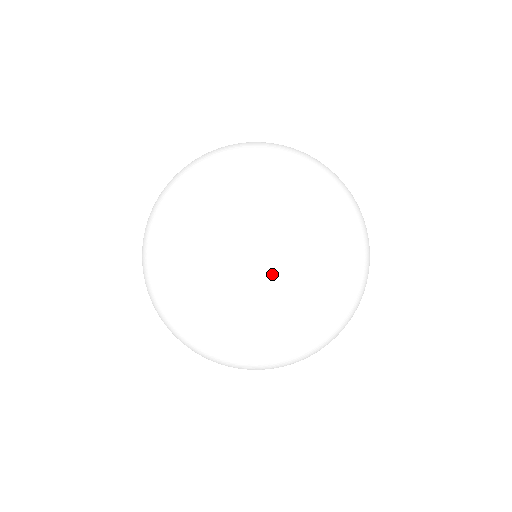
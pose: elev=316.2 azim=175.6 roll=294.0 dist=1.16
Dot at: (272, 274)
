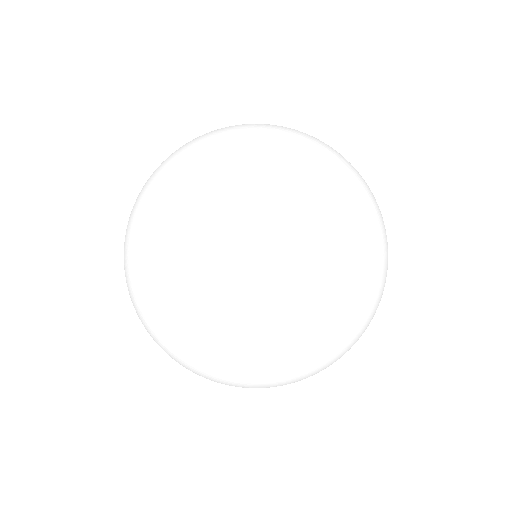
Dot at: (236, 327)
